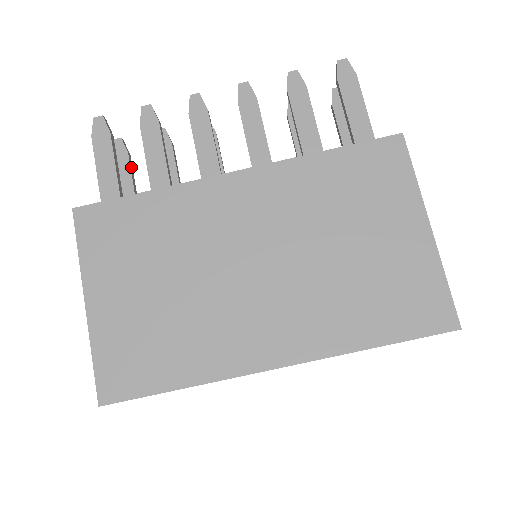
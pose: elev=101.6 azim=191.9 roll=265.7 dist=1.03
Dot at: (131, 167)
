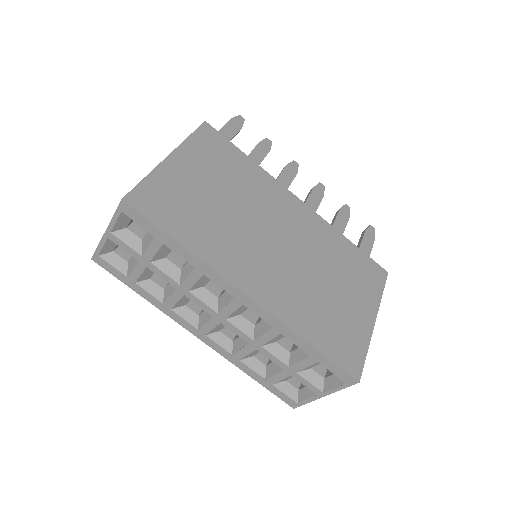
Dot at: occluded
